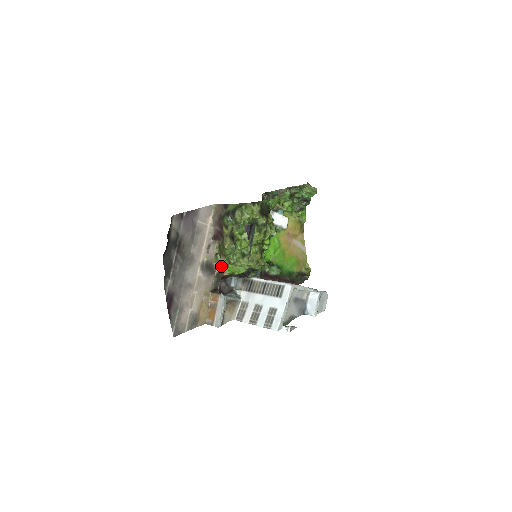
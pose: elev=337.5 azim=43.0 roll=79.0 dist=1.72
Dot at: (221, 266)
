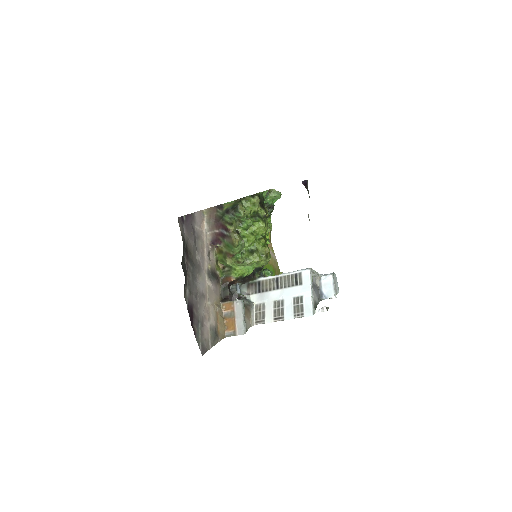
Dot at: (224, 273)
